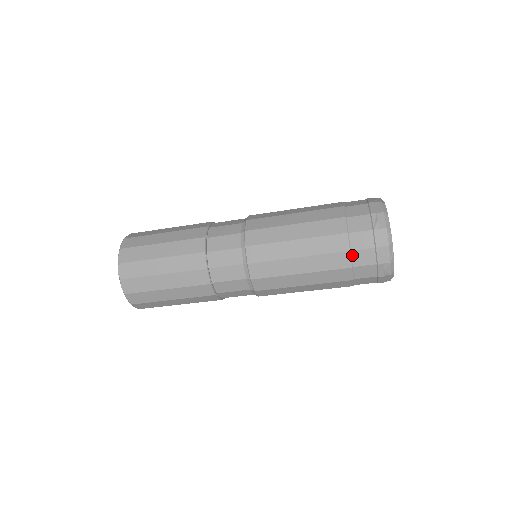
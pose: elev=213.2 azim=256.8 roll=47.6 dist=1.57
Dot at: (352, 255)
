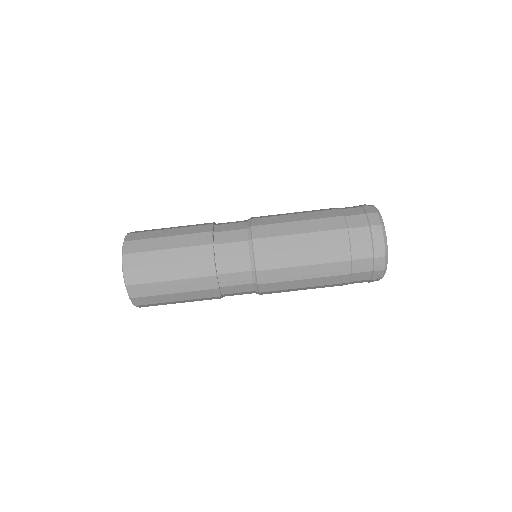
Dot at: (346, 219)
